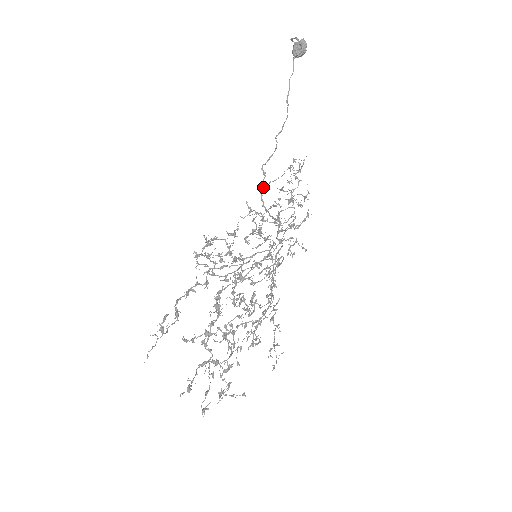
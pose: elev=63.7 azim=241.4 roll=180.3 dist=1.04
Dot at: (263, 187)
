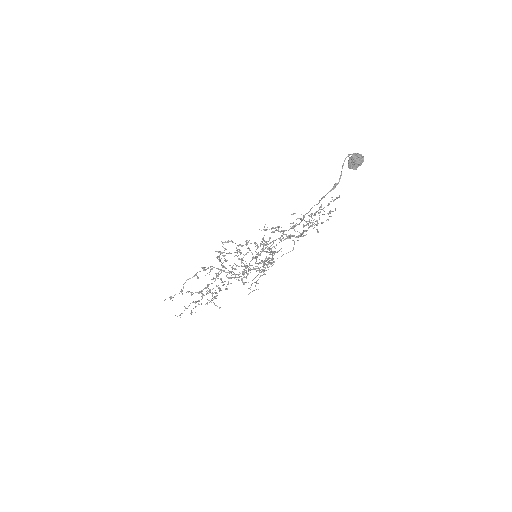
Dot at: occluded
